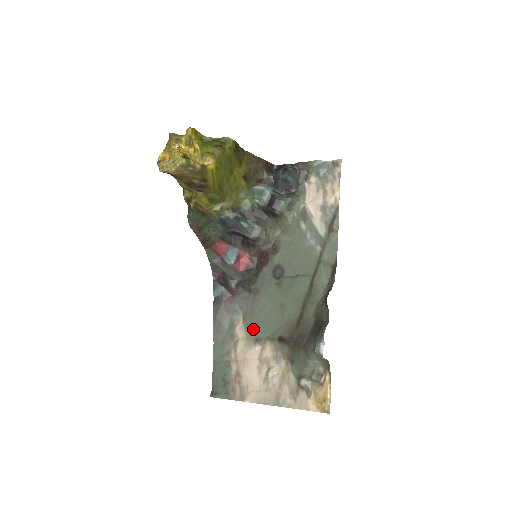
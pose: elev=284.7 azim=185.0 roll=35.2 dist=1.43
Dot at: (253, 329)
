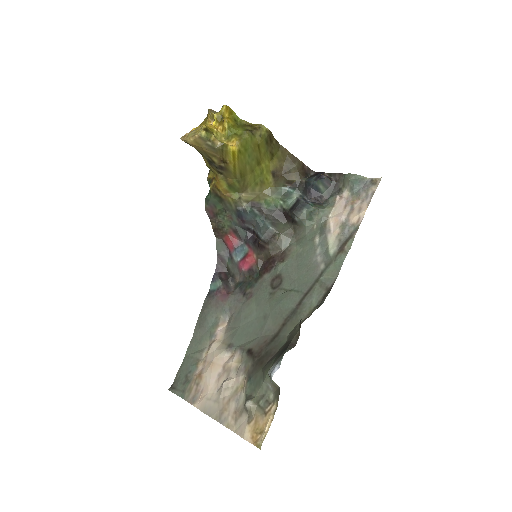
Dot at: (232, 334)
